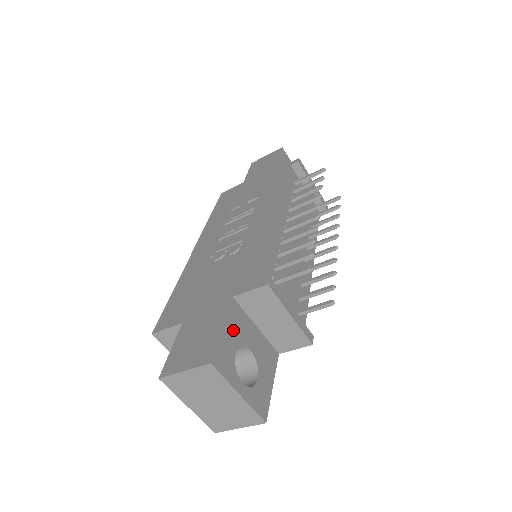
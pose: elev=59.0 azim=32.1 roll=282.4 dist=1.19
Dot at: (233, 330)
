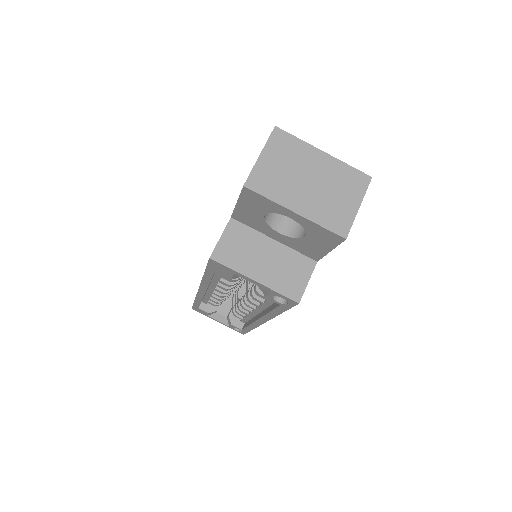
Dot at: occluded
